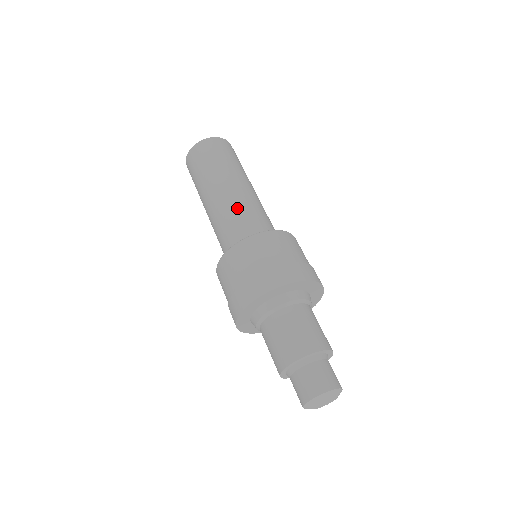
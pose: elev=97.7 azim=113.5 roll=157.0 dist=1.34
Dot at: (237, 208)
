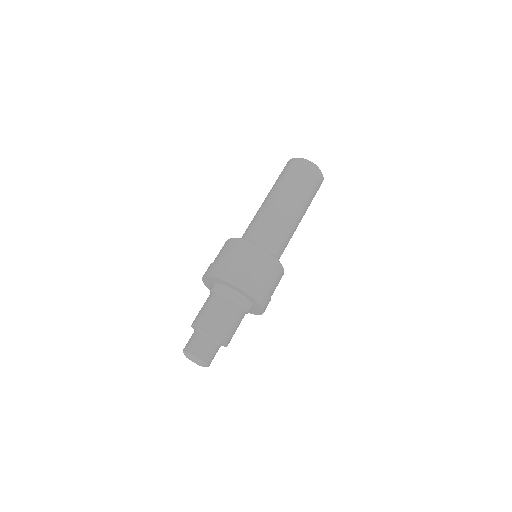
Dot at: (276, 223)
